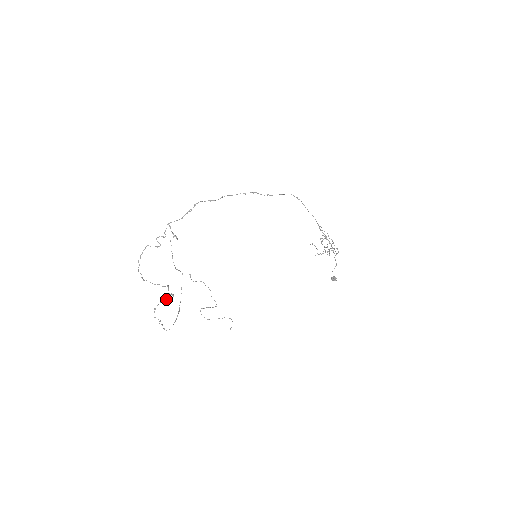
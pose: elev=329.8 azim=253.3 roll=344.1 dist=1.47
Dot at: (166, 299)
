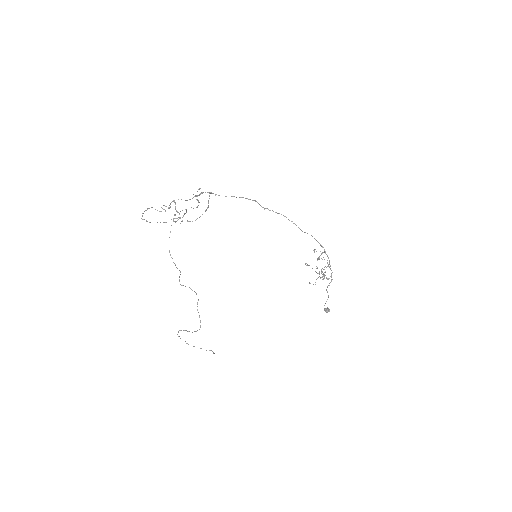
Dot at: occluded
